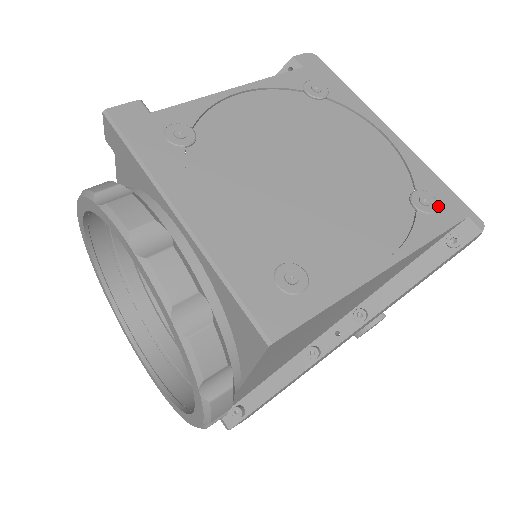
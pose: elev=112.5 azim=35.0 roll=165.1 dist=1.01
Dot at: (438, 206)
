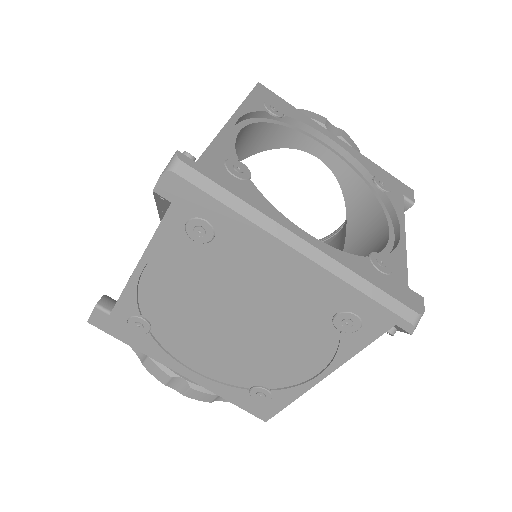
Dot at: (362, 323)
